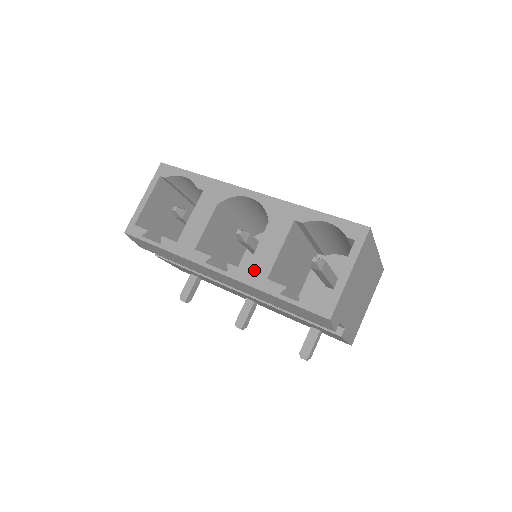
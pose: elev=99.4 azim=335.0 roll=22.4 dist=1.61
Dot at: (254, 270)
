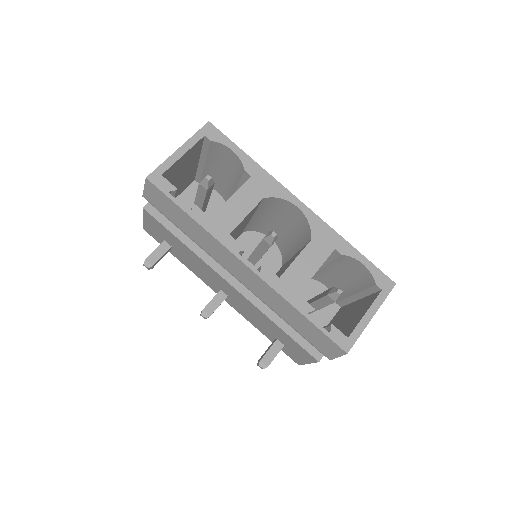
Dot at: (288, 281)
